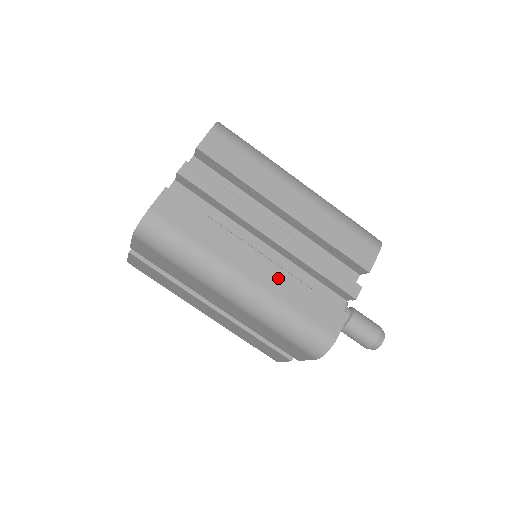
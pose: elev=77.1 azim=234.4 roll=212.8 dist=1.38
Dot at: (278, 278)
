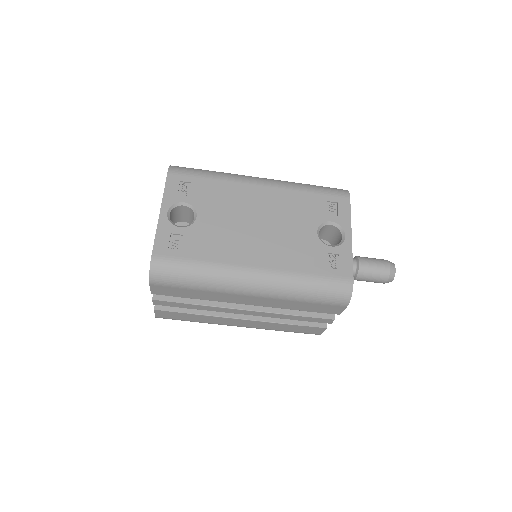
Dot at: (262, 325)
